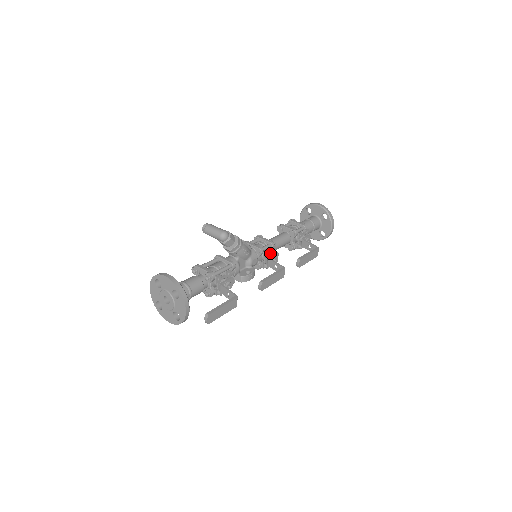
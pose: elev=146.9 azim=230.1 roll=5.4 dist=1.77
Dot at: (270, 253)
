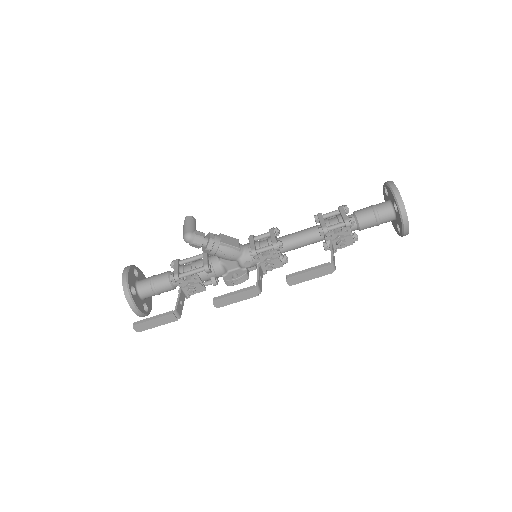
Dot at: (267, 257)
